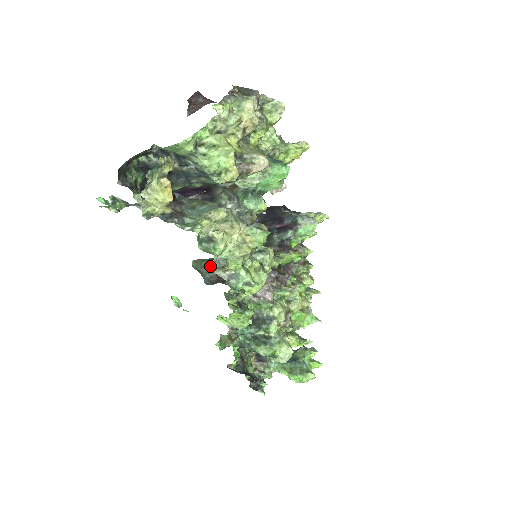
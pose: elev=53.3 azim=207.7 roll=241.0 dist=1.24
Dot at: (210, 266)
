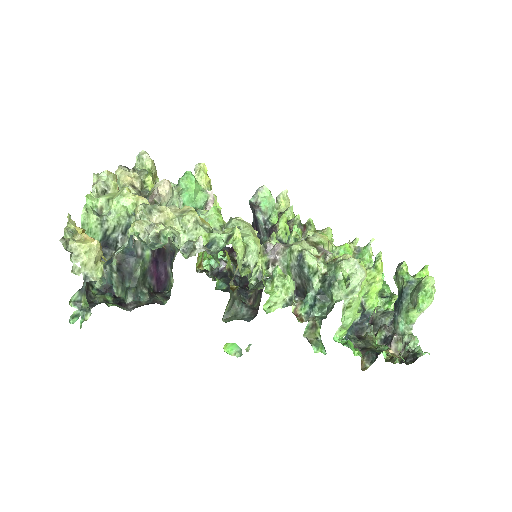
Dot at: (241, 309)
